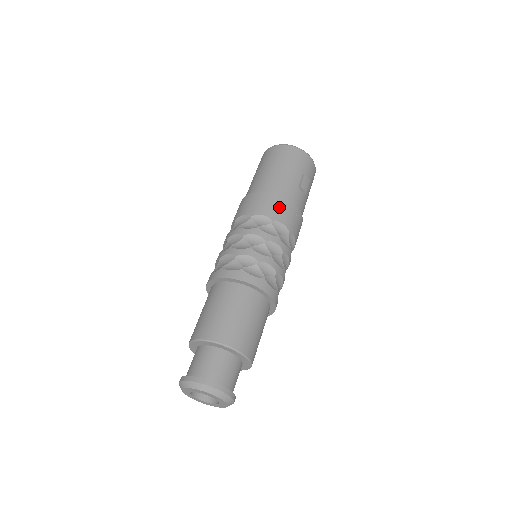
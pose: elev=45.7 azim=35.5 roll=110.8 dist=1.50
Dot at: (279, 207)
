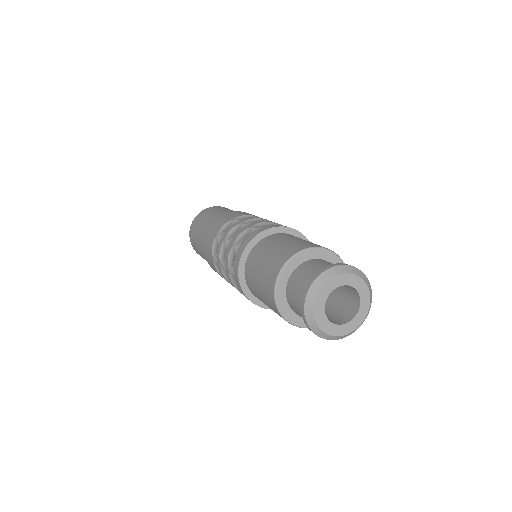
Dot at: occluded
